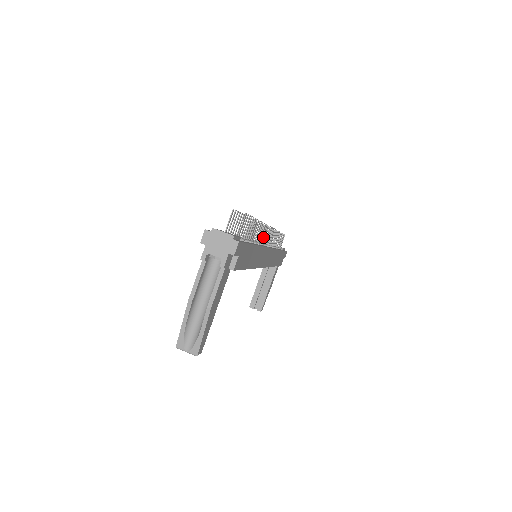
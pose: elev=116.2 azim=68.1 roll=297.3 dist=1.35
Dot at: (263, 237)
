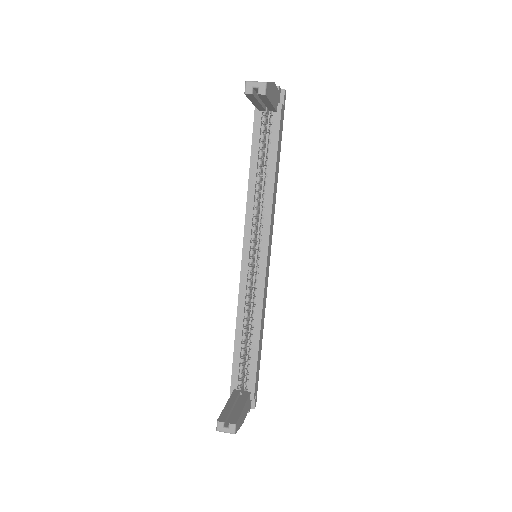
Dot at: occluded
